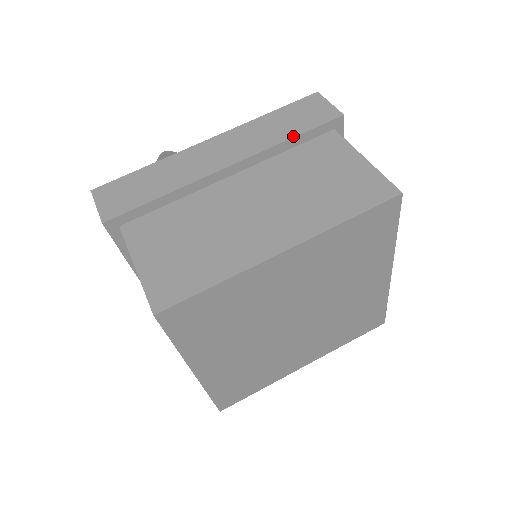
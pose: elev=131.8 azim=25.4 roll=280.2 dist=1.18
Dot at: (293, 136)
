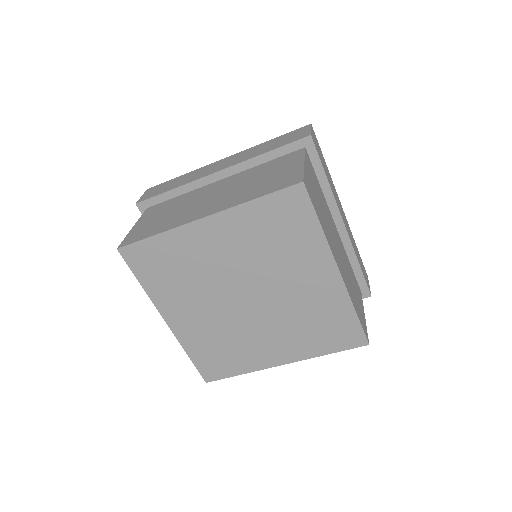
Dot at: (268, 151)
